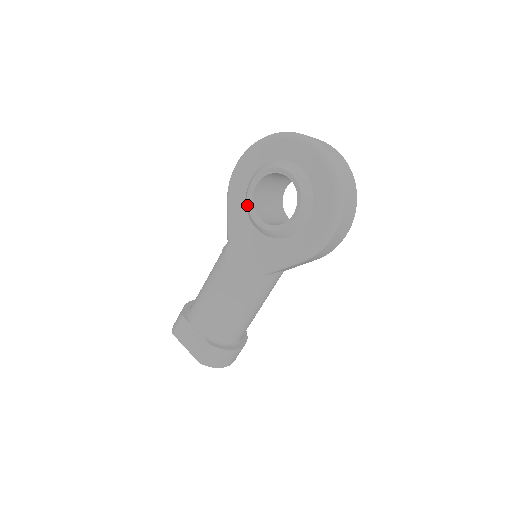
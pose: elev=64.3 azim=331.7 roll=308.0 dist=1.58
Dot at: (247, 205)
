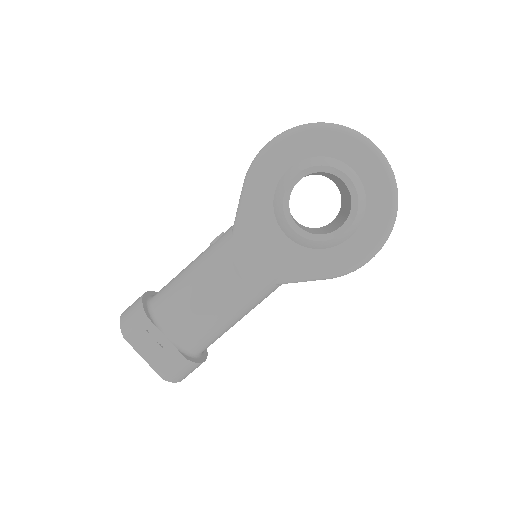
Dot at: (283, 201)
